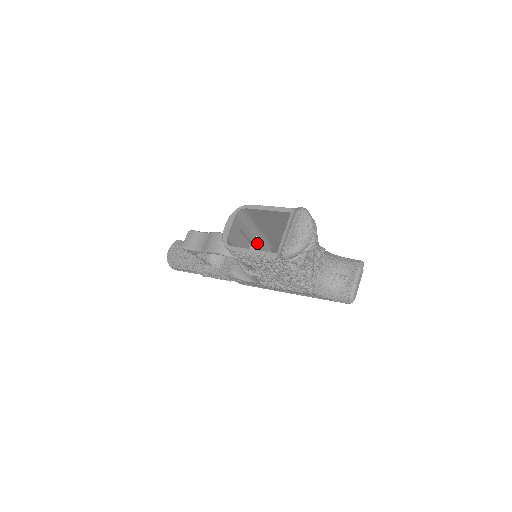
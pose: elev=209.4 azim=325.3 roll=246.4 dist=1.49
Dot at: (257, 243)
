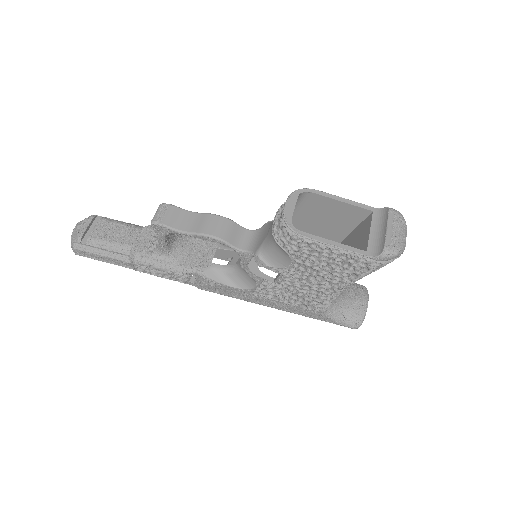
Dot at: occluded
